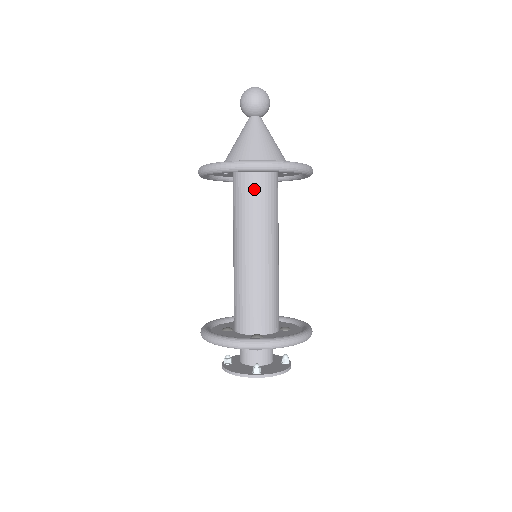
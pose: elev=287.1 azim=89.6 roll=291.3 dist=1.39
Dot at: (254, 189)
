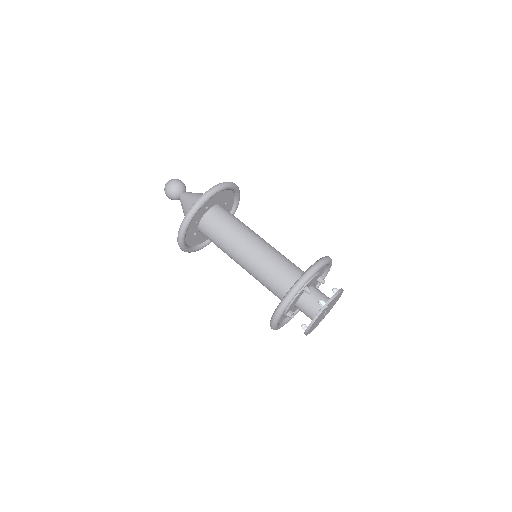
Dot at: (216, 220)
